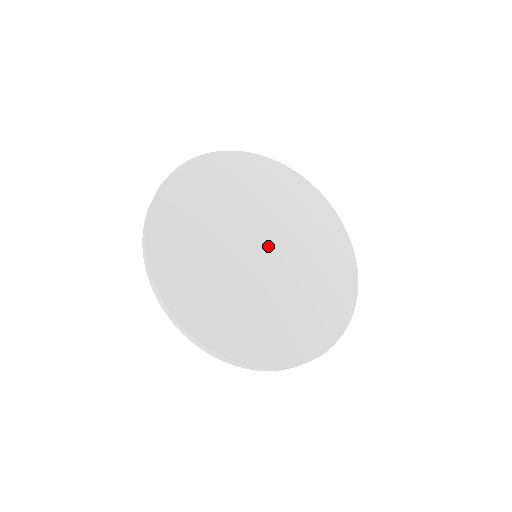
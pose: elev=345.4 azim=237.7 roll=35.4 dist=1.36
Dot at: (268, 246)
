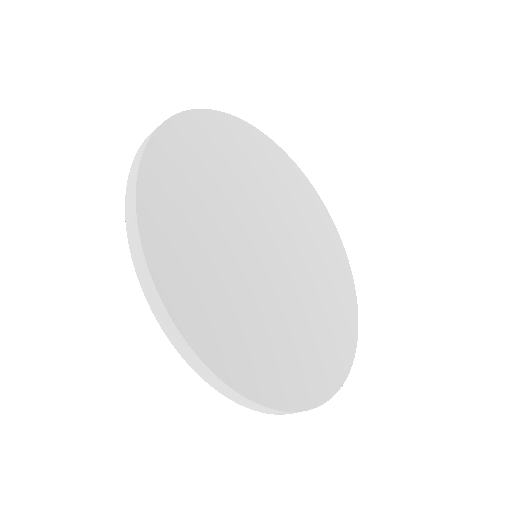
Dot at: (275, 244)
